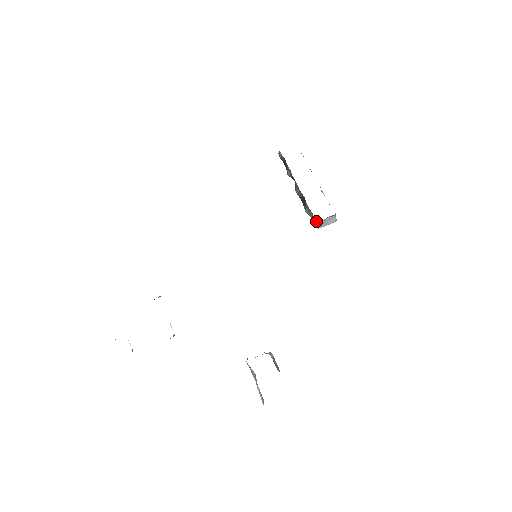
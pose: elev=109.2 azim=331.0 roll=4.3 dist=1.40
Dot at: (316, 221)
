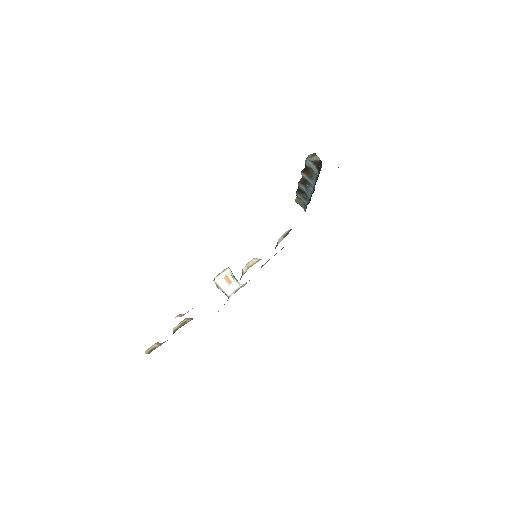
Dot at: (304, 209)
